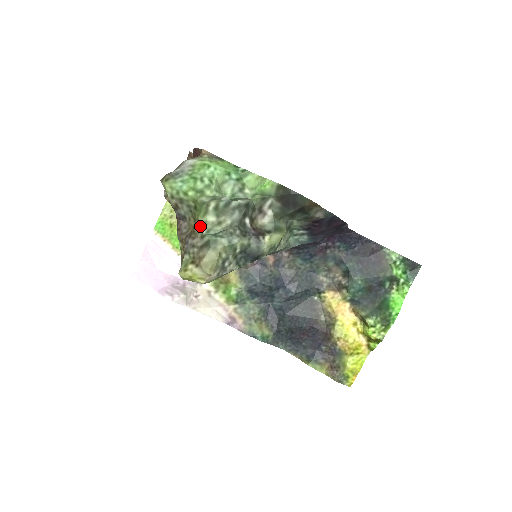
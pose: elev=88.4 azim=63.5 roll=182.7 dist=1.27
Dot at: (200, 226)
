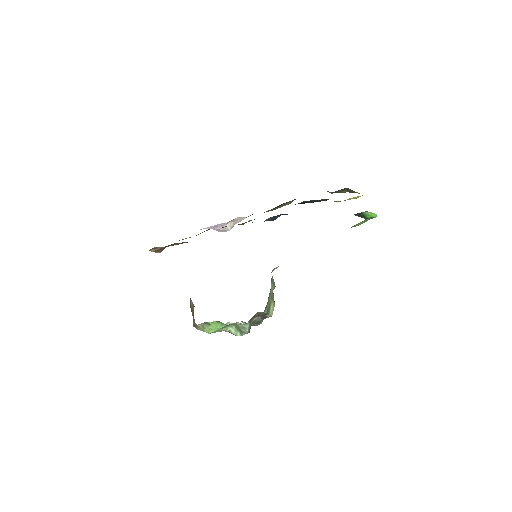
Dot at: occluded
